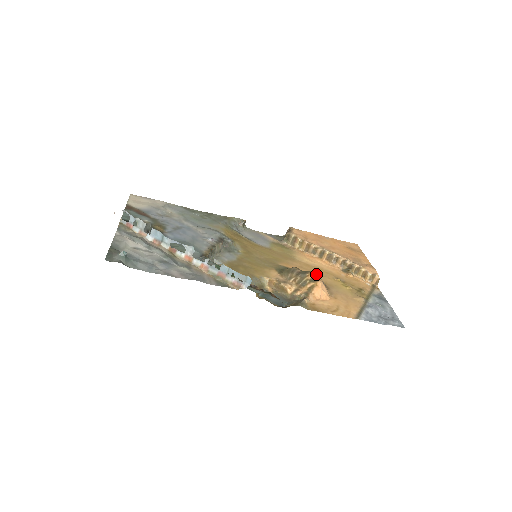
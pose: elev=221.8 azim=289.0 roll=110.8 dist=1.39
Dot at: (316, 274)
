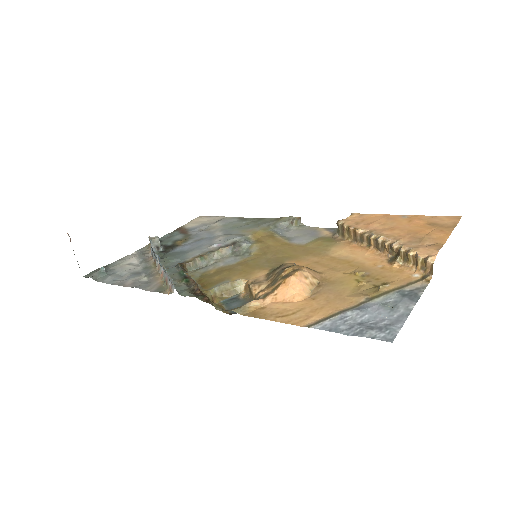
Dot at: (301, 268)
